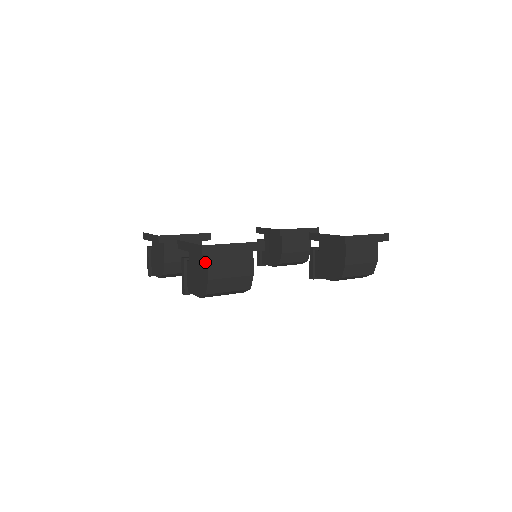
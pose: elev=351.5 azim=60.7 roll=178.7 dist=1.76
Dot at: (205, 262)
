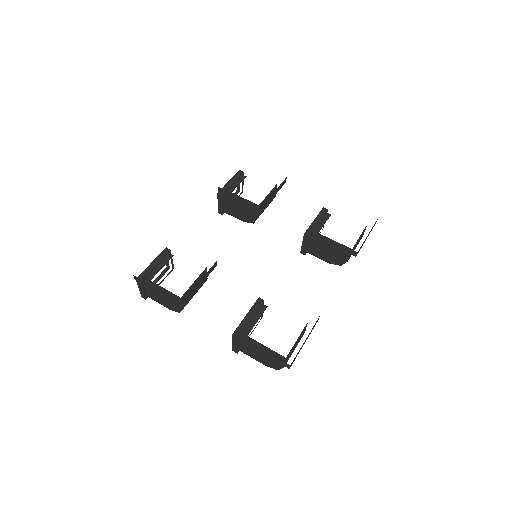
Dot at: (281, 359)
